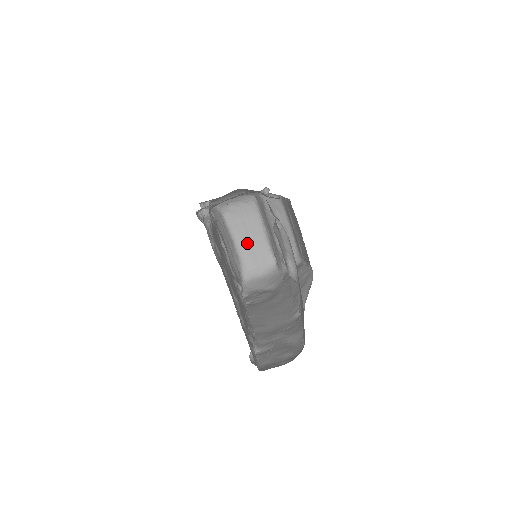
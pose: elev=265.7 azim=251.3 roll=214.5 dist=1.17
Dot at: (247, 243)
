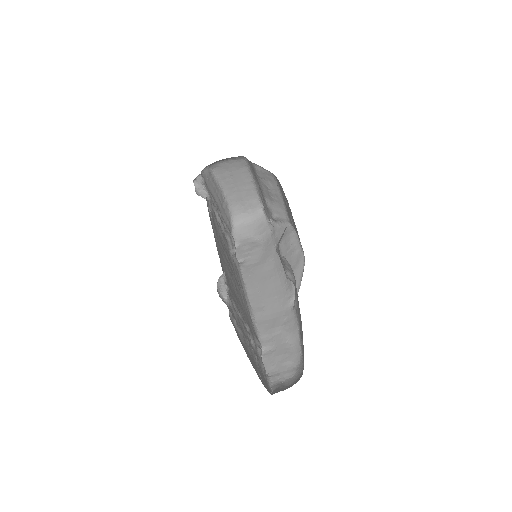
Dot at: (235, 191)
